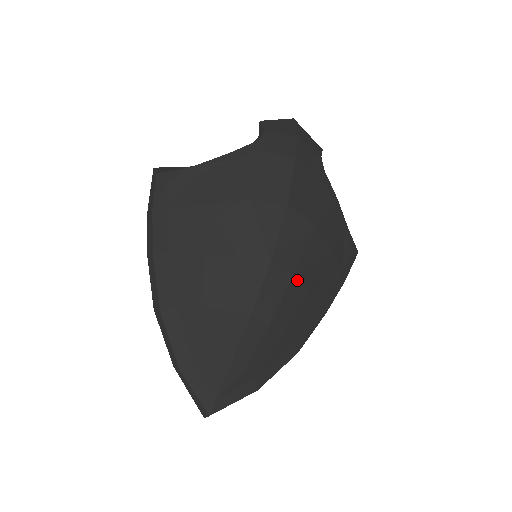
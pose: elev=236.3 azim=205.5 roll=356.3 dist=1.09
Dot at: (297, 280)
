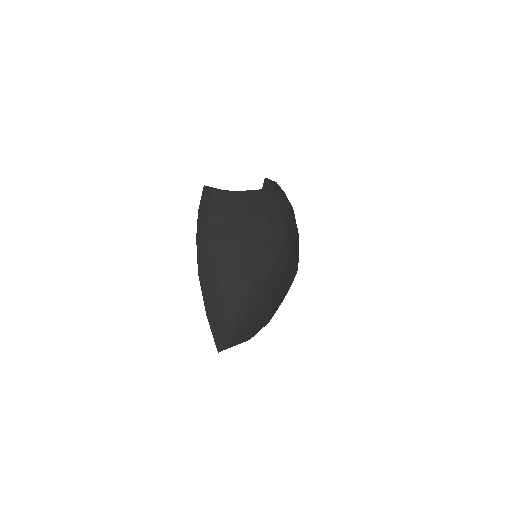
Dot at: (284, 273)
